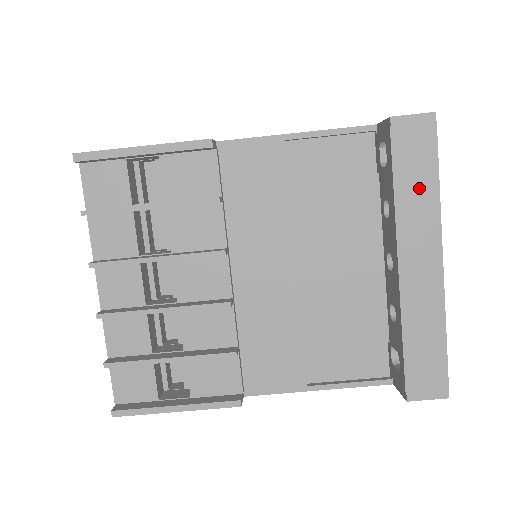
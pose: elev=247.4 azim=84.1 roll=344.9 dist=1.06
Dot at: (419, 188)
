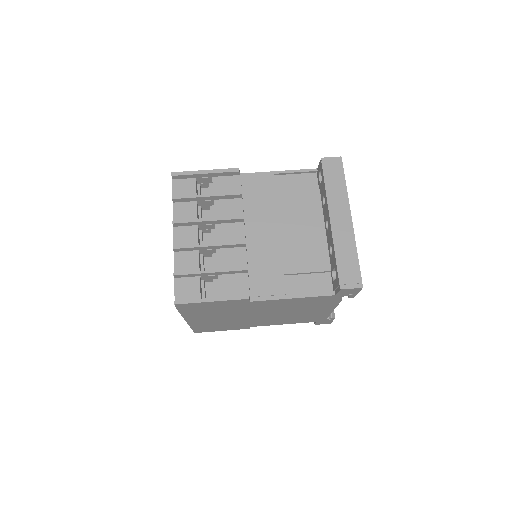
Dot at: (337, 186)
